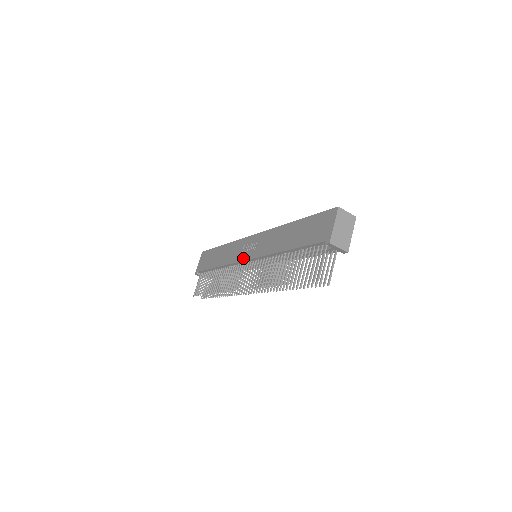
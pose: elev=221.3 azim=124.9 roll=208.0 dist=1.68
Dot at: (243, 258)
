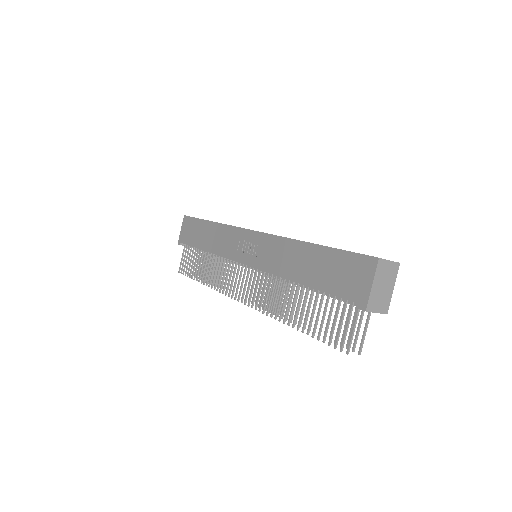
Dot at: (240, 259)
